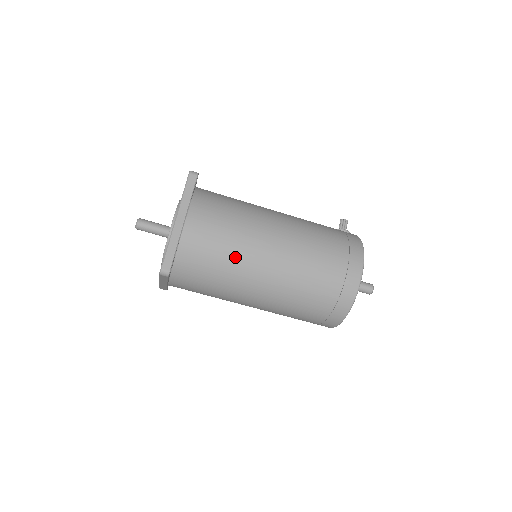
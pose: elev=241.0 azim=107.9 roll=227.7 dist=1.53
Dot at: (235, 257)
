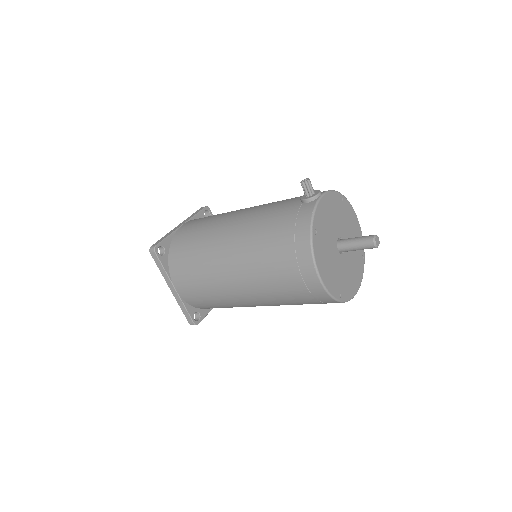
Dot at: (220, 299)
